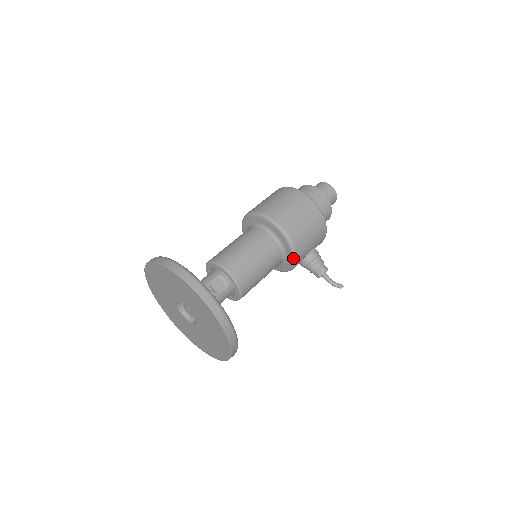
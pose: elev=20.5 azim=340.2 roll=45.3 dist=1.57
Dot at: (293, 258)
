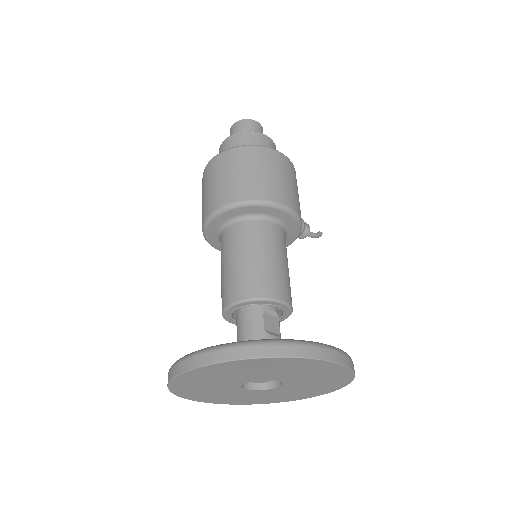
Dot at: (298, 235)
